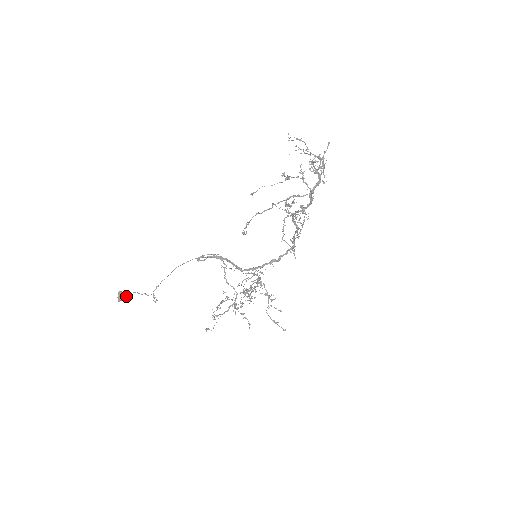
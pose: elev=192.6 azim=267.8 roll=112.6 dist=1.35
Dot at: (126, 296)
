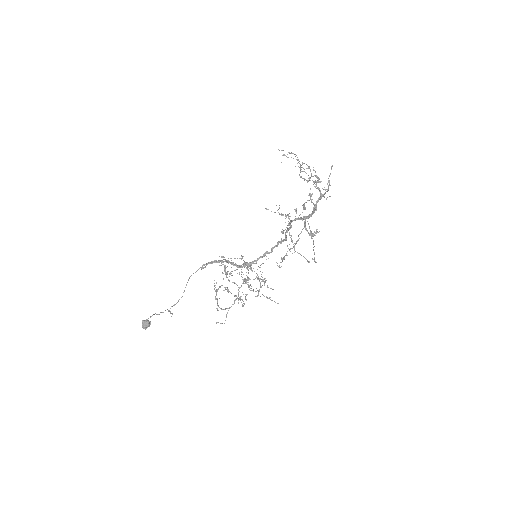
Dot at: occluded
